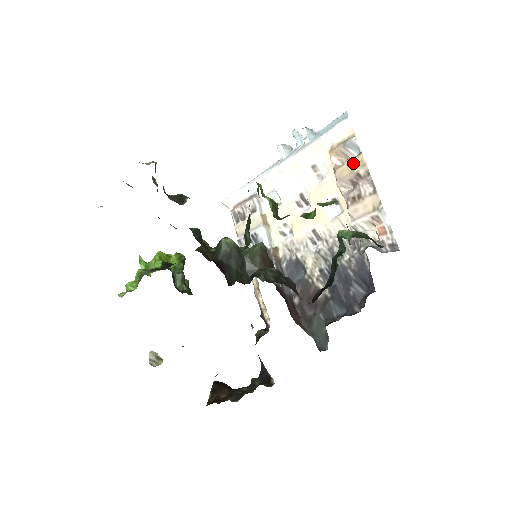
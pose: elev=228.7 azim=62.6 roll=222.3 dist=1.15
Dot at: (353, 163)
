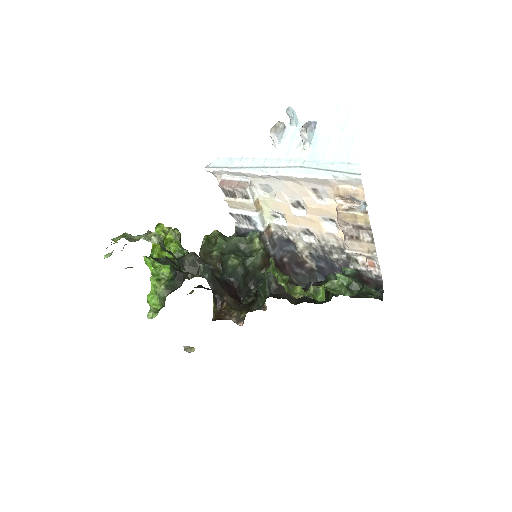
Dot at: (357, 217)
